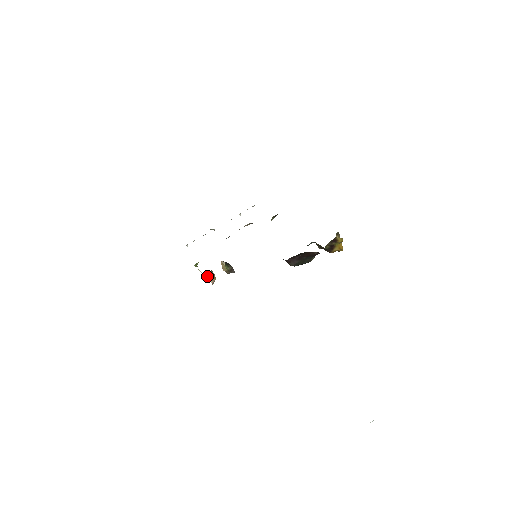
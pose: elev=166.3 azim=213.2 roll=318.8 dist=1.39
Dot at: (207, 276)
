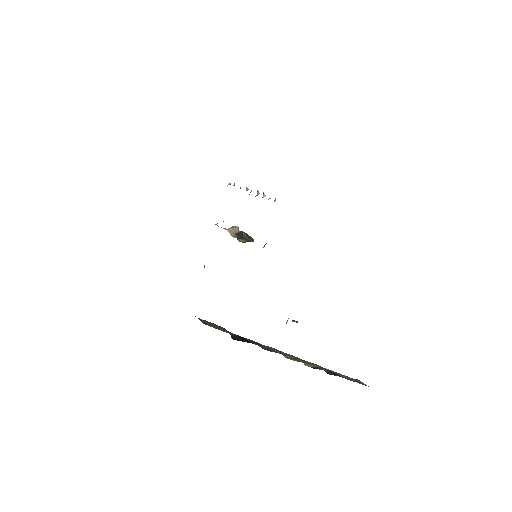
Dot at: (229, 232)
